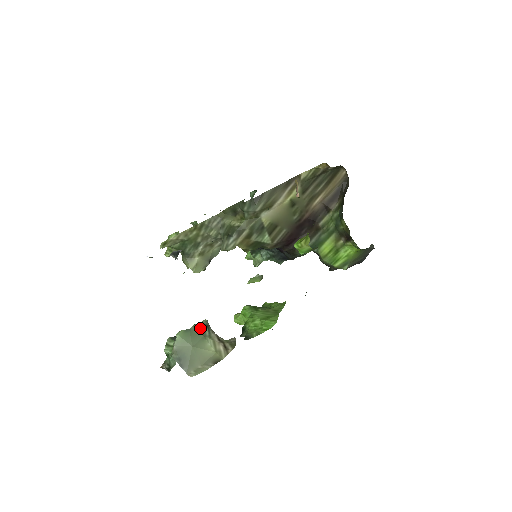
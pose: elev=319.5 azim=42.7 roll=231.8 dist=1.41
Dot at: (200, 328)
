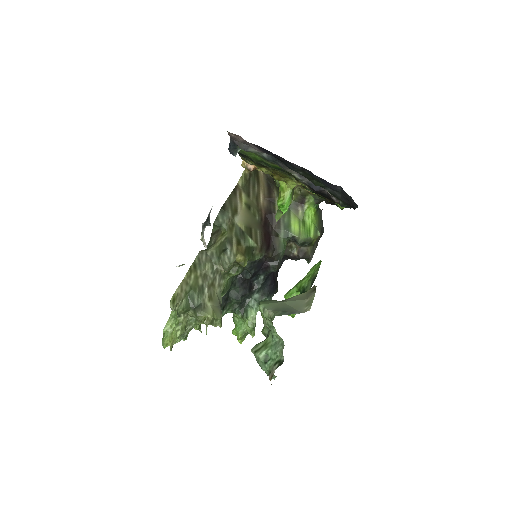
Dot at: occluded
